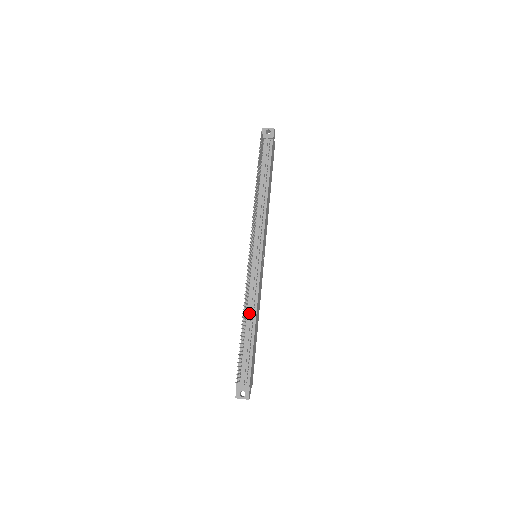
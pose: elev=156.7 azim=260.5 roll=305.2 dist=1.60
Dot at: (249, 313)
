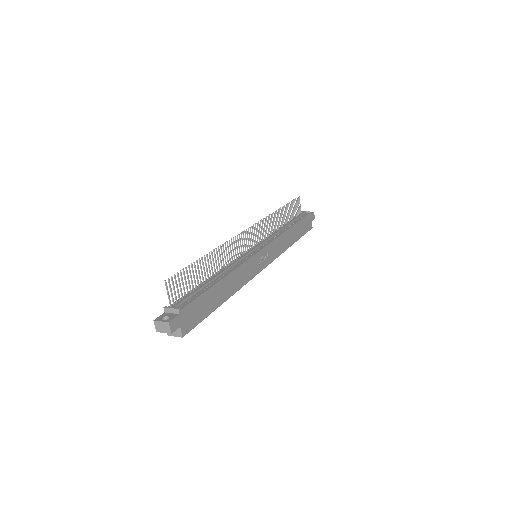
Dot at: (222, 270)
